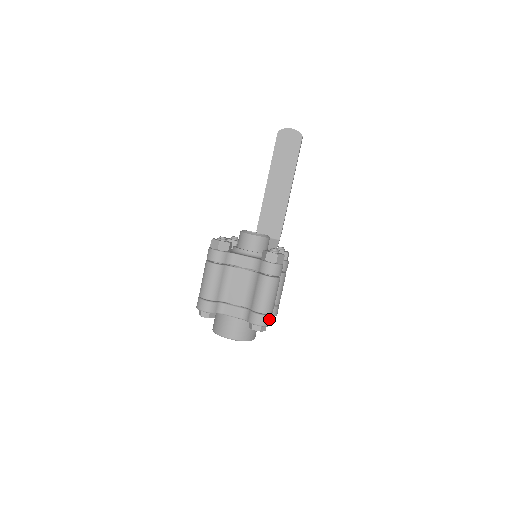
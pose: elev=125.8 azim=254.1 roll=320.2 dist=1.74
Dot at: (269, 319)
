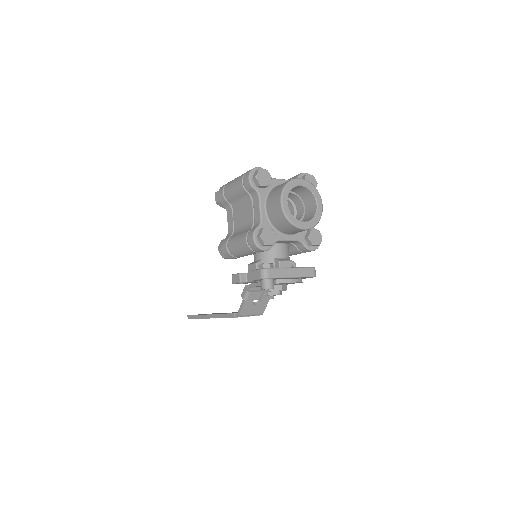
Dot at: occluded
